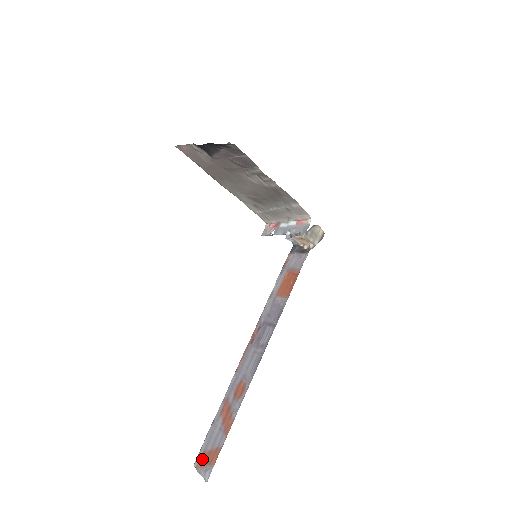
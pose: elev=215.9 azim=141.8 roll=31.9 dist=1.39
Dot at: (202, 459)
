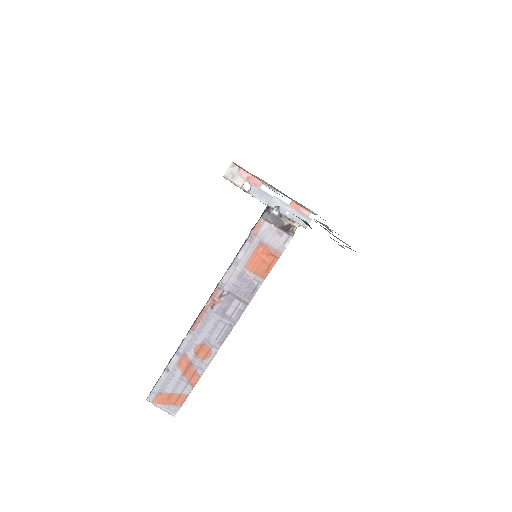
Dot at: (160, 398)
